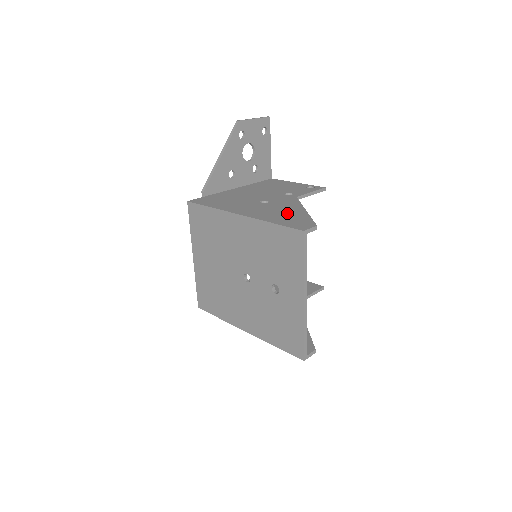
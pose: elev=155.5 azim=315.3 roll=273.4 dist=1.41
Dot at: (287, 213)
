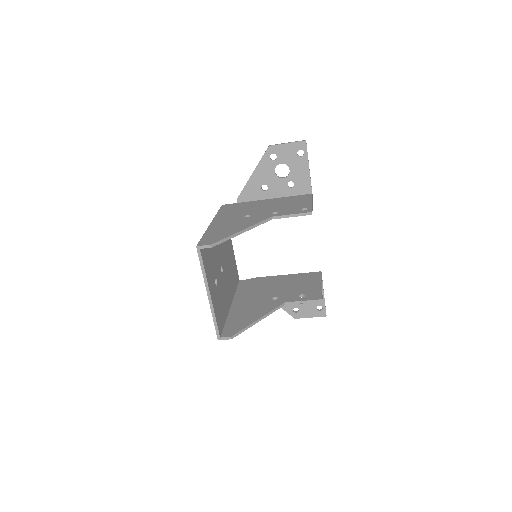
Dot at: (228, 230)
